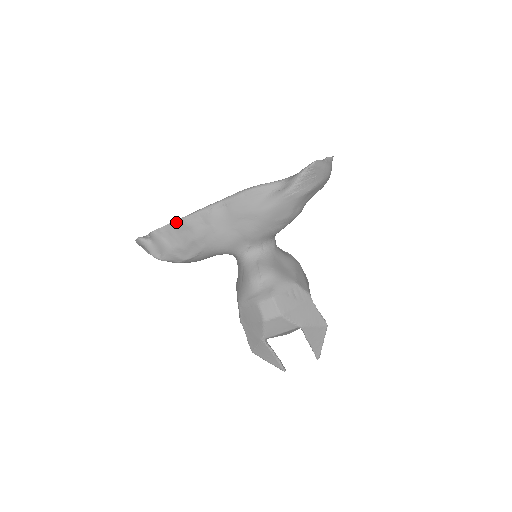
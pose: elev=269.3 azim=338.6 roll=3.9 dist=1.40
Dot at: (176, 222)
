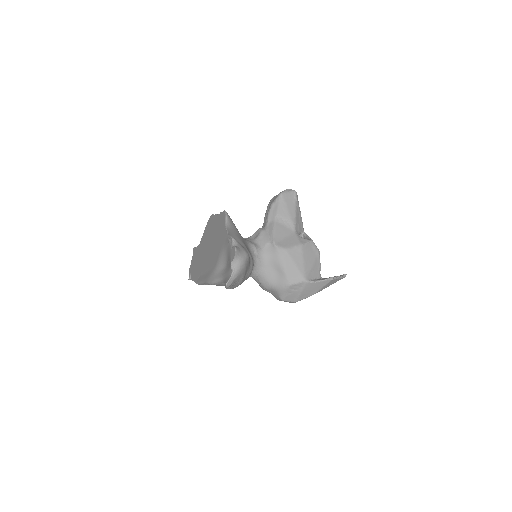
Dot at: occluded
